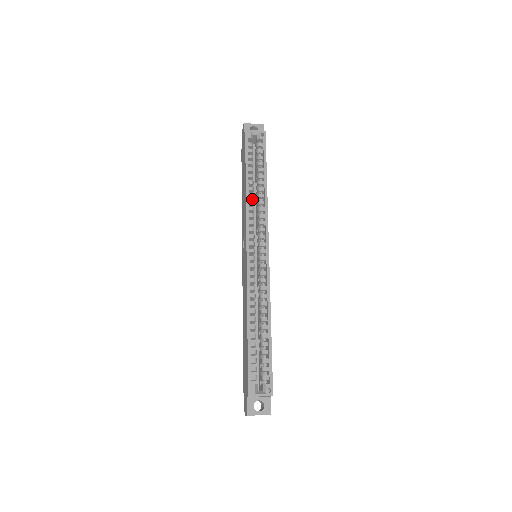
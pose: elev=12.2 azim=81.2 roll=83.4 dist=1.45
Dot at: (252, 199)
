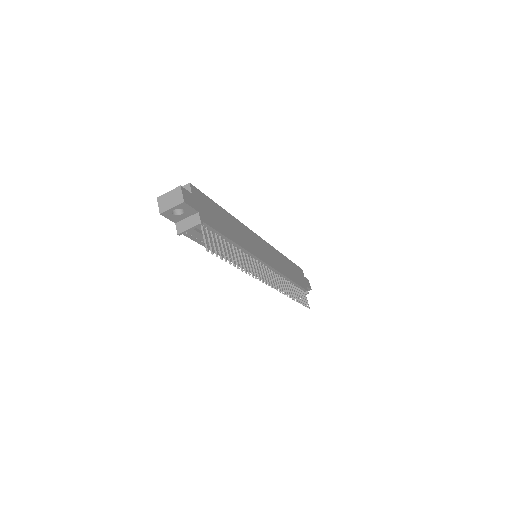
Dot at: occluded
